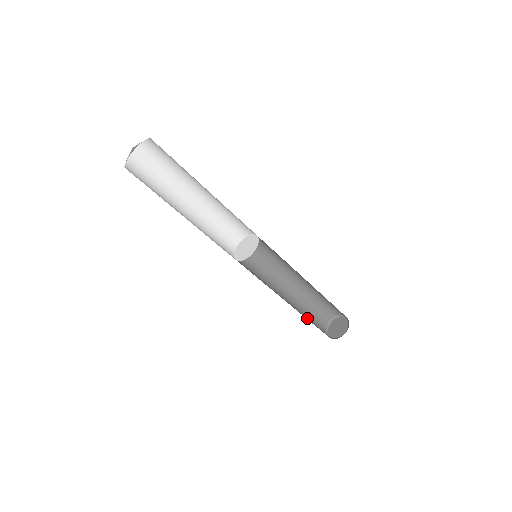
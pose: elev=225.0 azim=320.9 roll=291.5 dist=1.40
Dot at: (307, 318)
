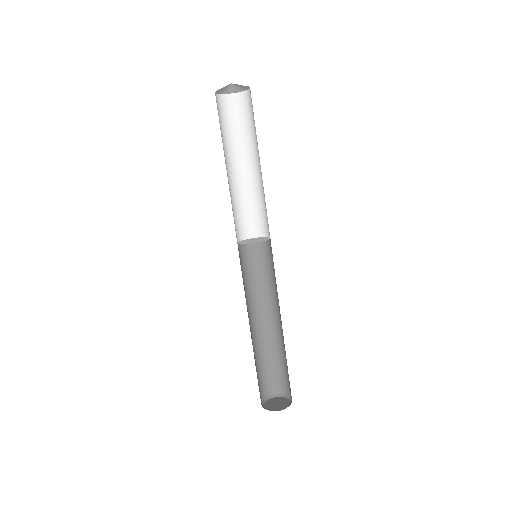
Dot at: occluded
